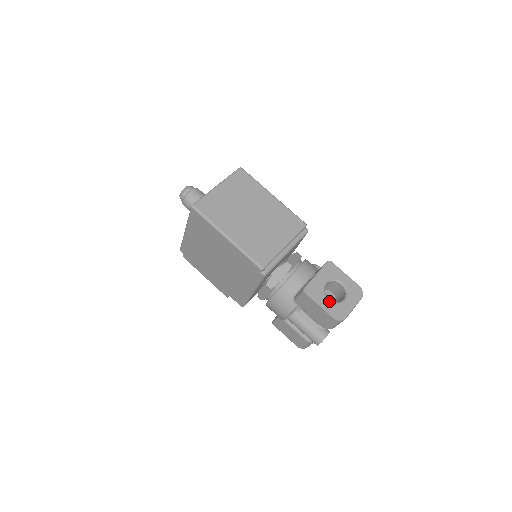
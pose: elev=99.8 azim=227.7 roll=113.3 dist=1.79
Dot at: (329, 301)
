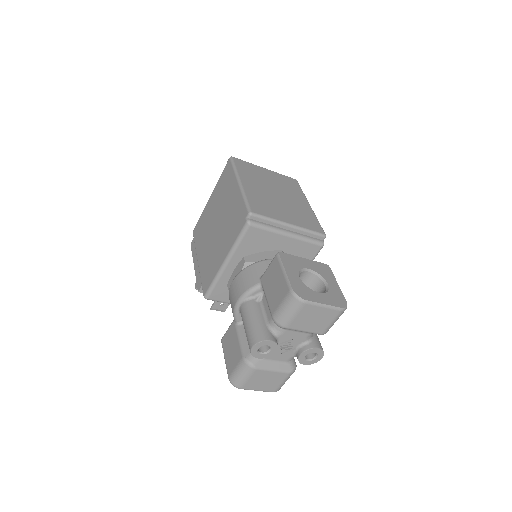
Dot at: (298, 277)
